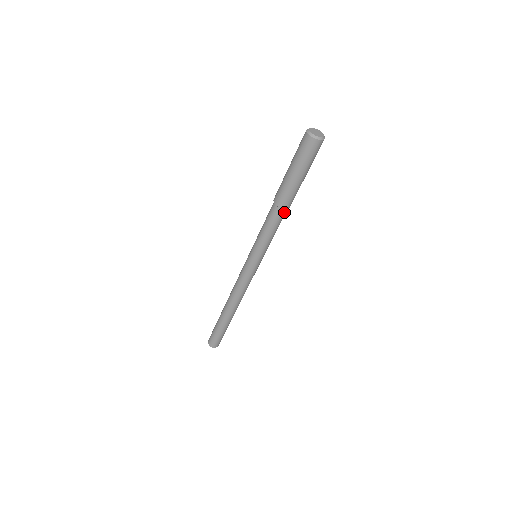
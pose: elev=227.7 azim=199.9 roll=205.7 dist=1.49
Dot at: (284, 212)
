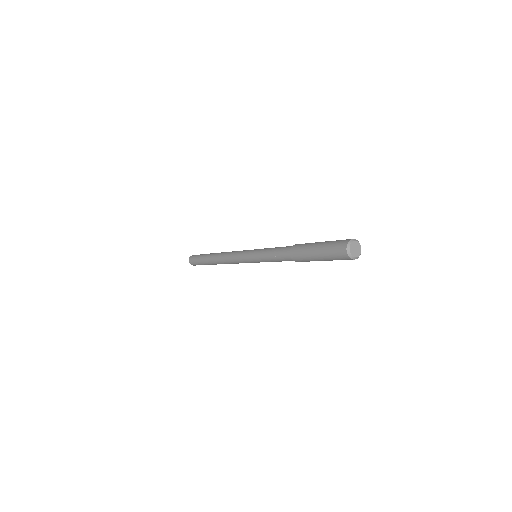
Dot at: occluded
